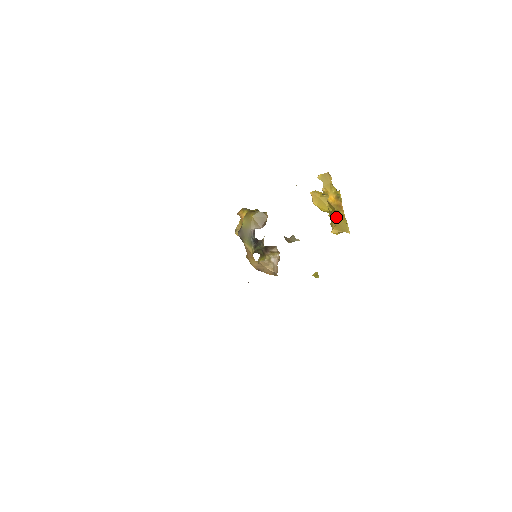
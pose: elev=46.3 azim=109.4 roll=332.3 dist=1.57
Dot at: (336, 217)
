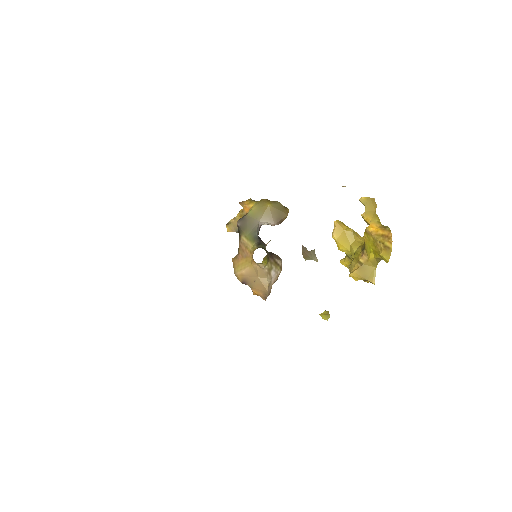
Dot at: (365, 256)
